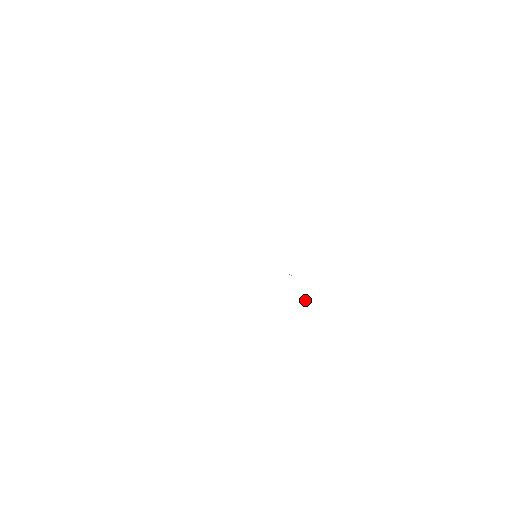
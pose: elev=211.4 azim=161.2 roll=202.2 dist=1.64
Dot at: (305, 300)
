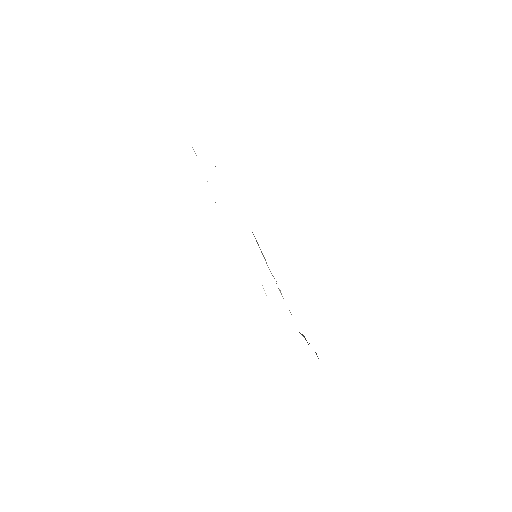
Dot at: (303, 336)
